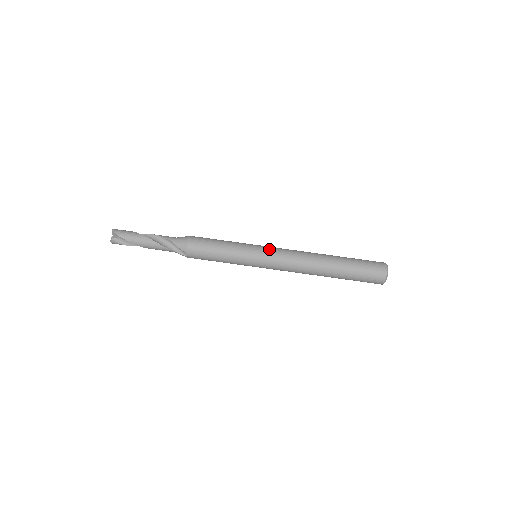
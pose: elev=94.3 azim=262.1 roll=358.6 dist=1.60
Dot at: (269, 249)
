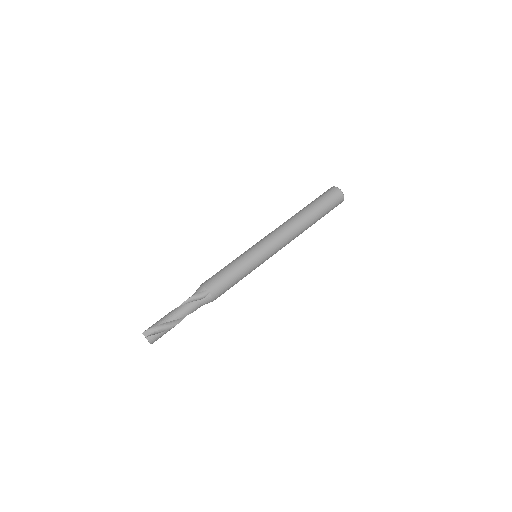
Dot at: occluded
